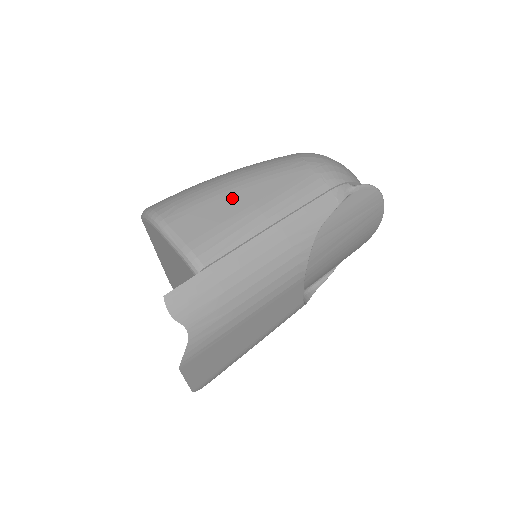
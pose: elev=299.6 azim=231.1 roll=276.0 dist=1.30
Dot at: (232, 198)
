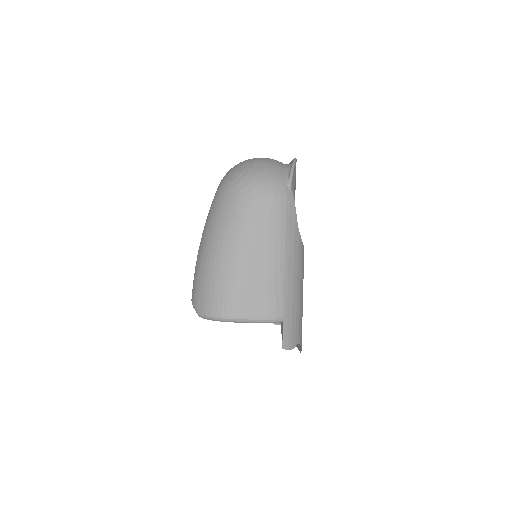
Dot at: (250, 267)
